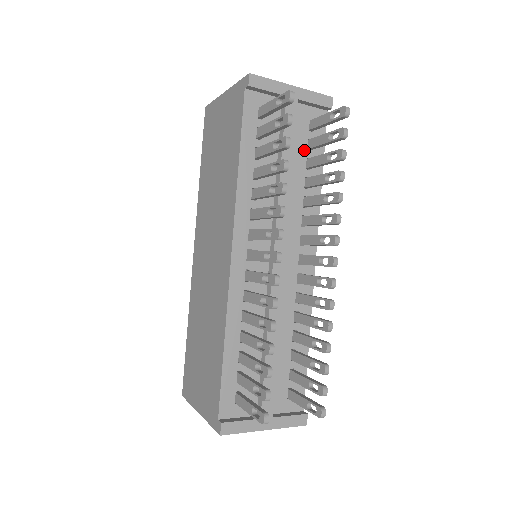
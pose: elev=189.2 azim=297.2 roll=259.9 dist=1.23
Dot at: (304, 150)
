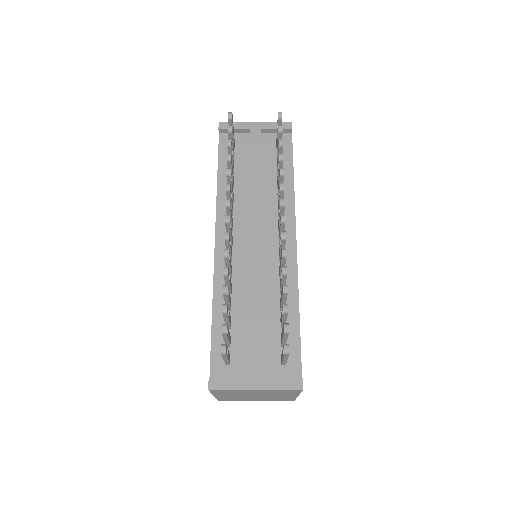
Dot at: (274, 162)
